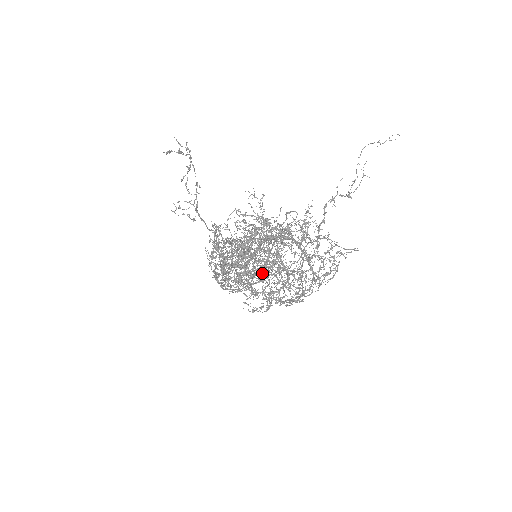
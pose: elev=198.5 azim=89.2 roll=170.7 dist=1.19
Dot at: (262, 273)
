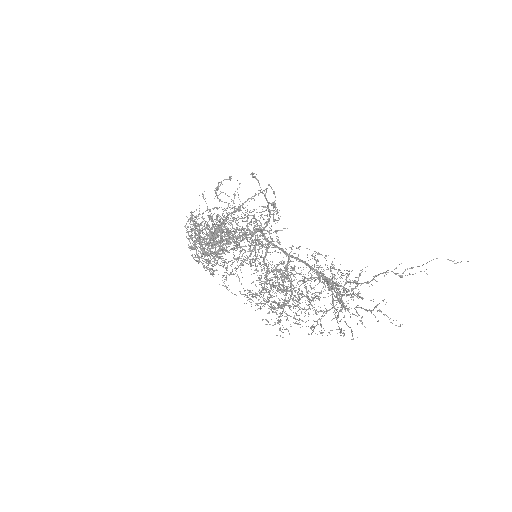
Dot at: occluded
